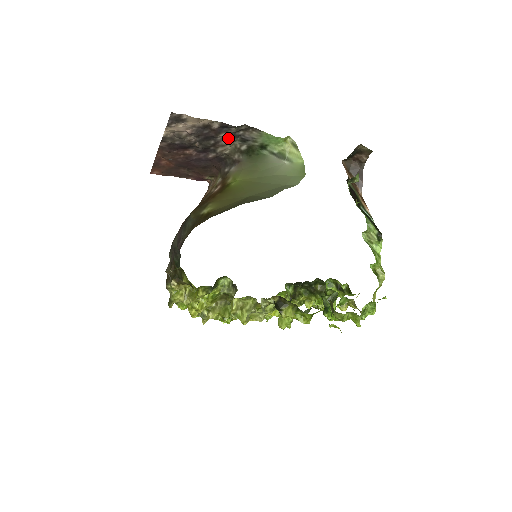
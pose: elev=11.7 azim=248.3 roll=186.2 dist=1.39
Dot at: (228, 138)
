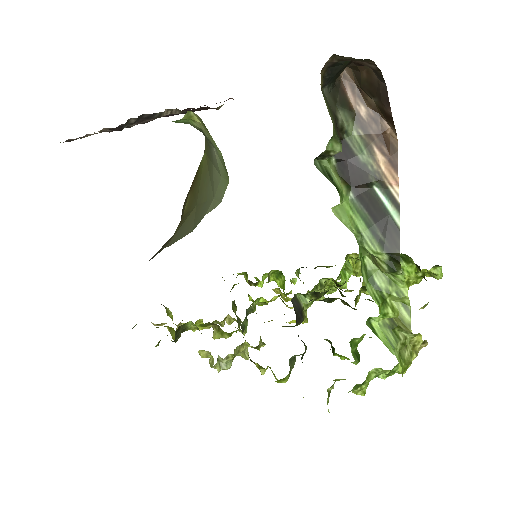
Dot at: (147, 119)
